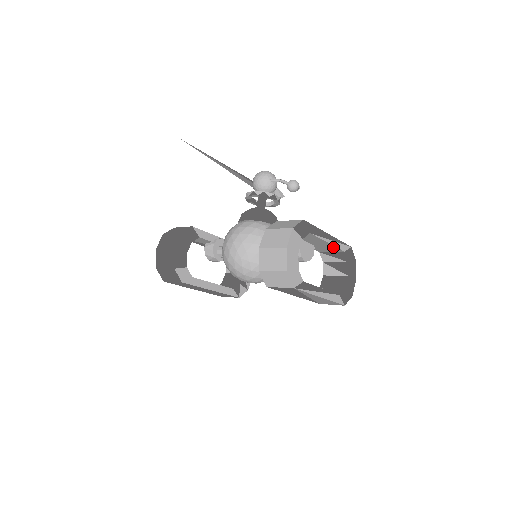
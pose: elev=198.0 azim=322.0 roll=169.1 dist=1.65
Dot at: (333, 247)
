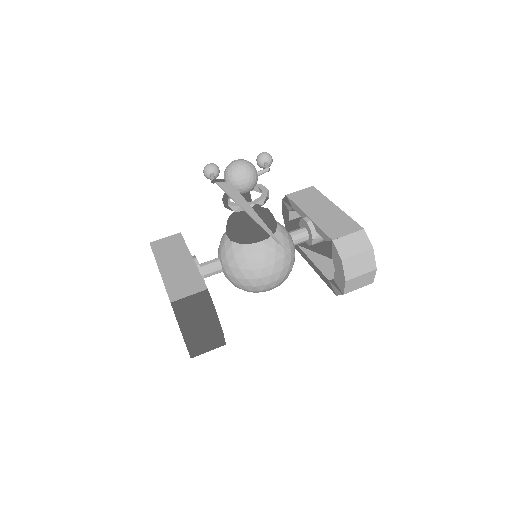
Dot at: occluded
